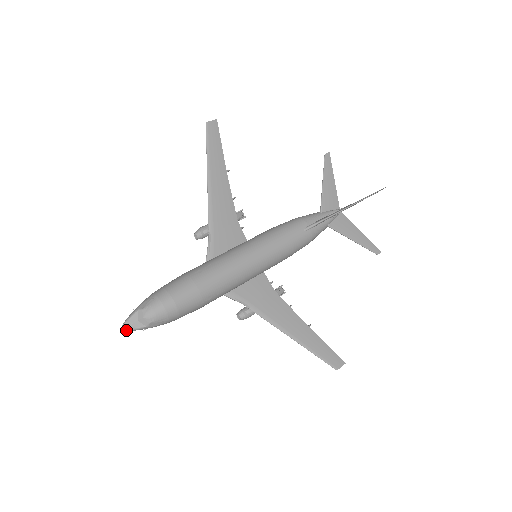
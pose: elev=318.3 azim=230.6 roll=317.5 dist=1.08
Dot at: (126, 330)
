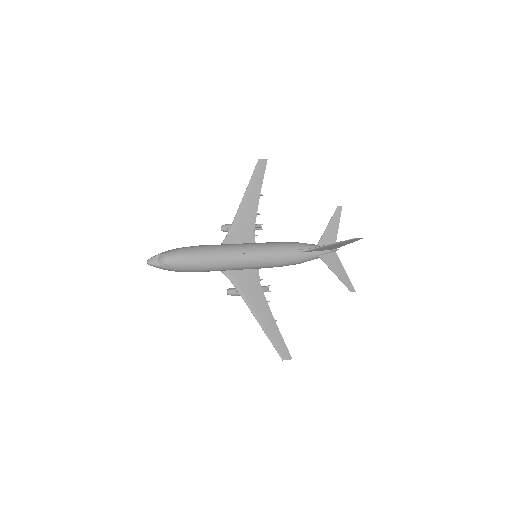
Dot at: (148, 263)
